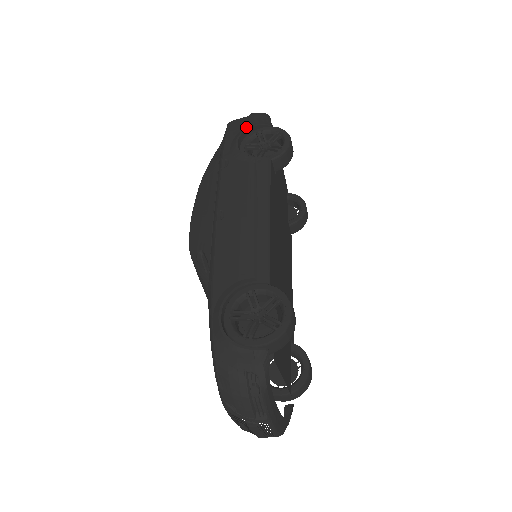
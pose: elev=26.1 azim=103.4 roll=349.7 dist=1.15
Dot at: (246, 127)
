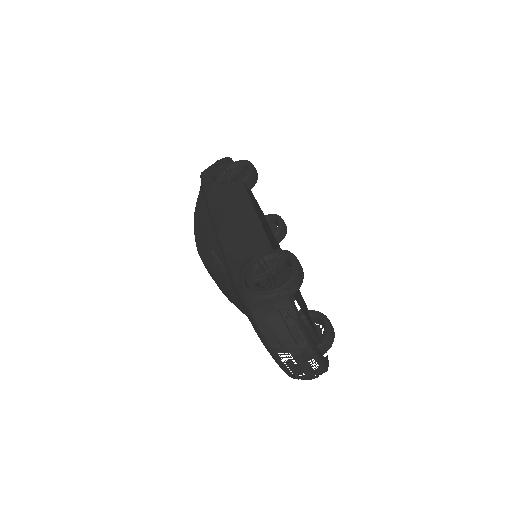
Dot at: (216, 168)
